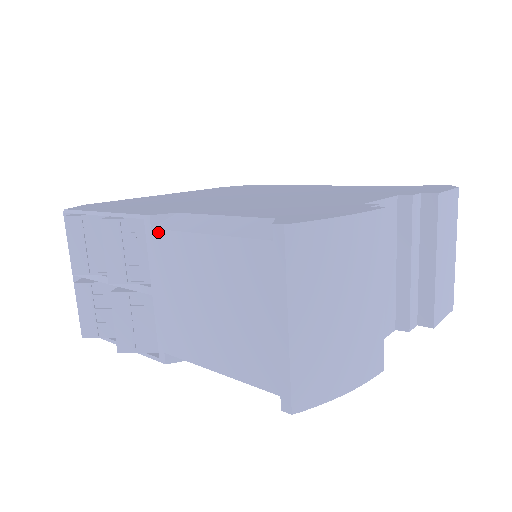
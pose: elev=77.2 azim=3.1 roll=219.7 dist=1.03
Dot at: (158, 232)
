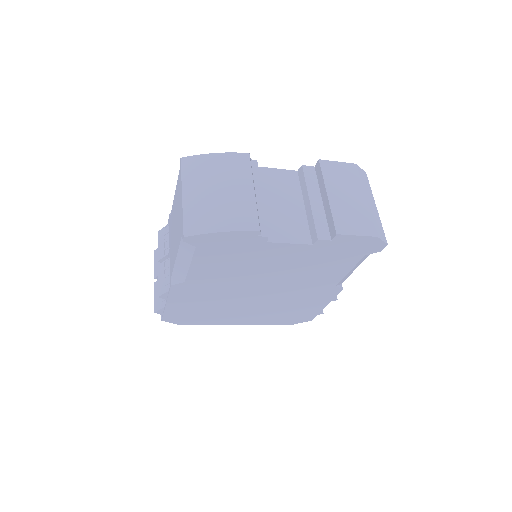
Dot at: (170, 217)
